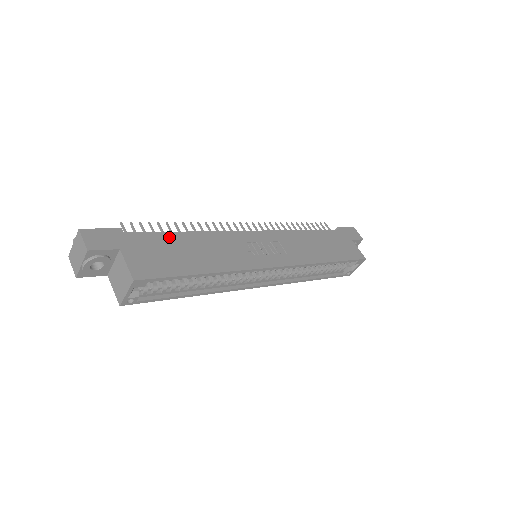
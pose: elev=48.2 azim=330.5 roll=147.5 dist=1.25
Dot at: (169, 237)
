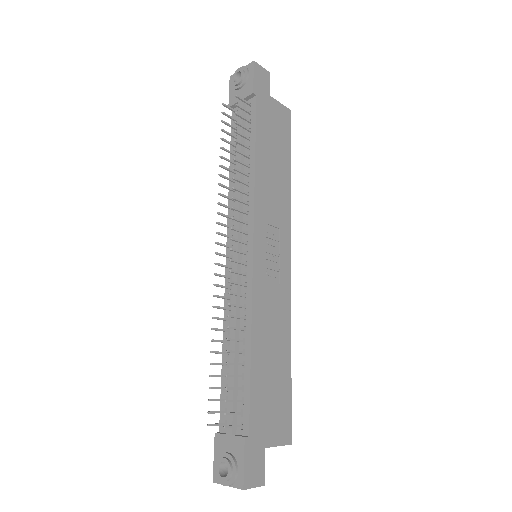
Dot at: (256, 380)
